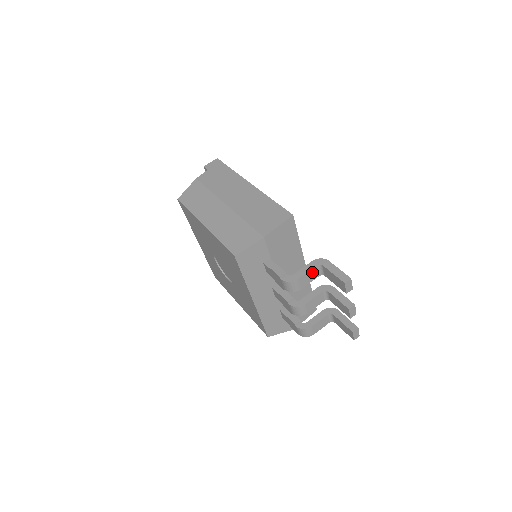
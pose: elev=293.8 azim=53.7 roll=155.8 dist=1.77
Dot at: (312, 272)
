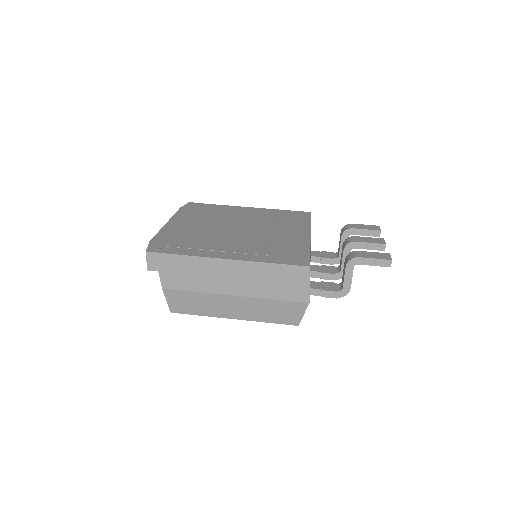
Dot at: (352, 272)
